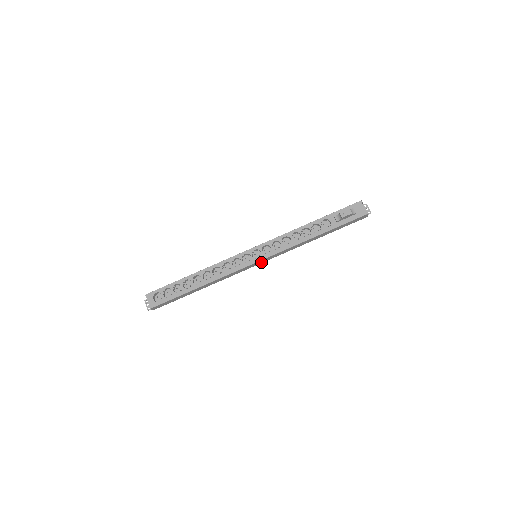
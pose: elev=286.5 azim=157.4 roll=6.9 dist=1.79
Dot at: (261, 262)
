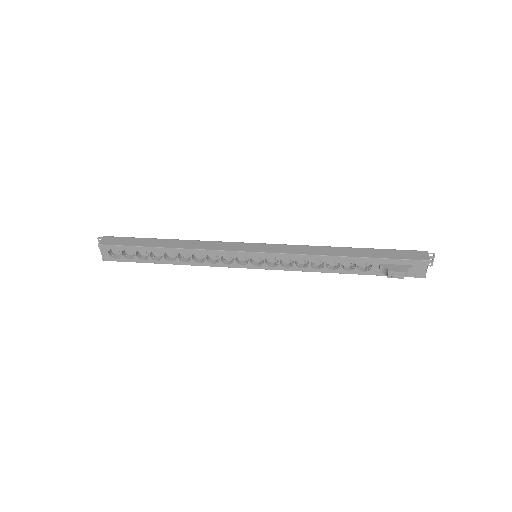
Dot at: occluded
